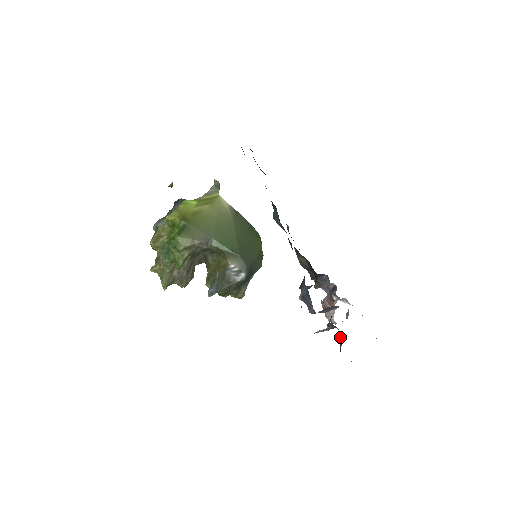
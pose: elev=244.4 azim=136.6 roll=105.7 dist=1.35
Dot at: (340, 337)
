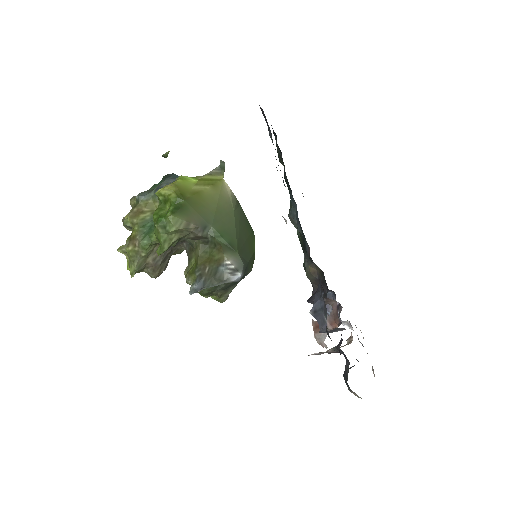
Dot at: (346, 364)
